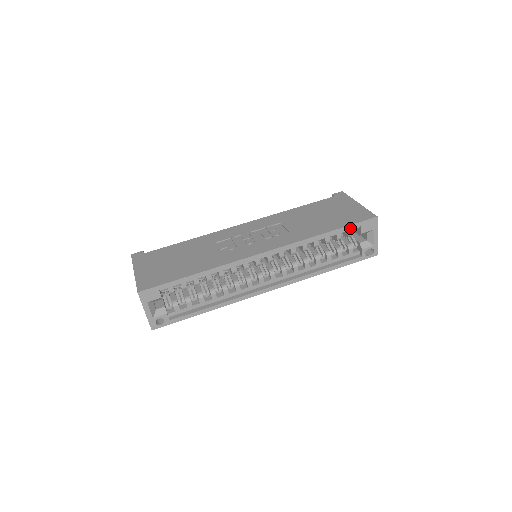
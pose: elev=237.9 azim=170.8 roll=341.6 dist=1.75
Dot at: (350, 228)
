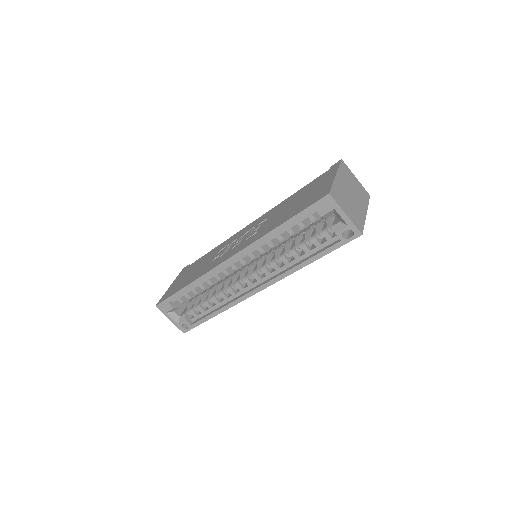
Dot at: (303, 215)
